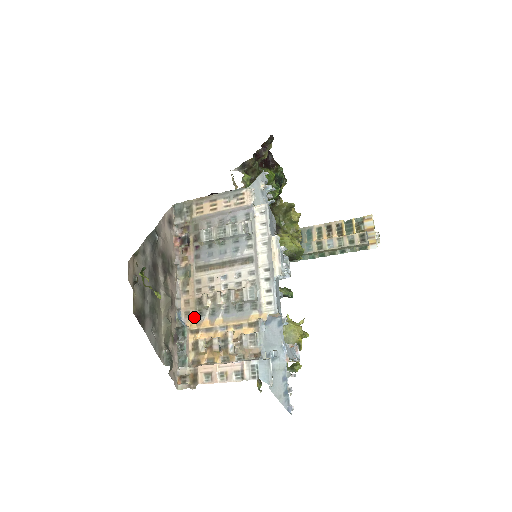
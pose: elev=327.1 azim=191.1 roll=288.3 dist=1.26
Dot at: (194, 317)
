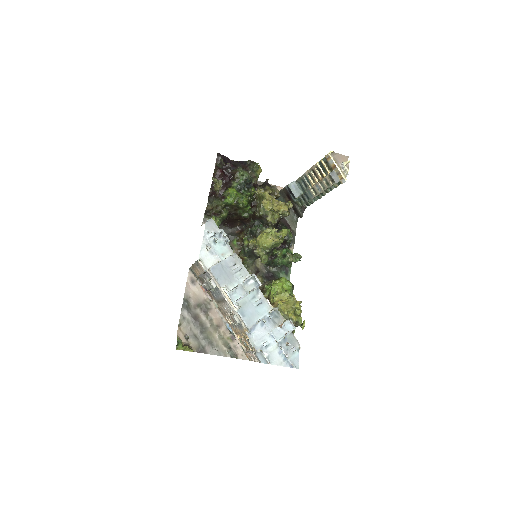
Dot at: (232, 327)
